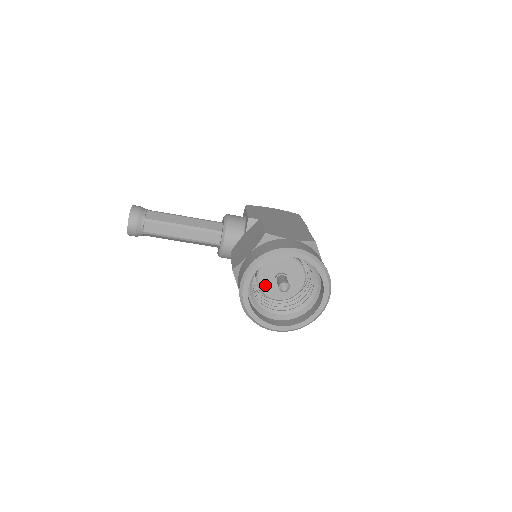
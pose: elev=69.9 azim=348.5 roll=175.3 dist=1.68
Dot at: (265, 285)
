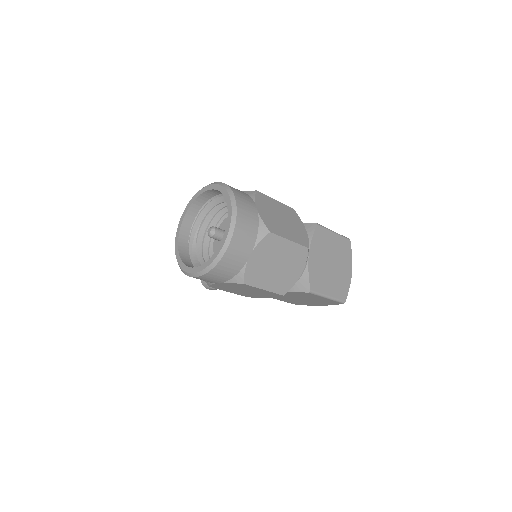
Dot at: occluded
